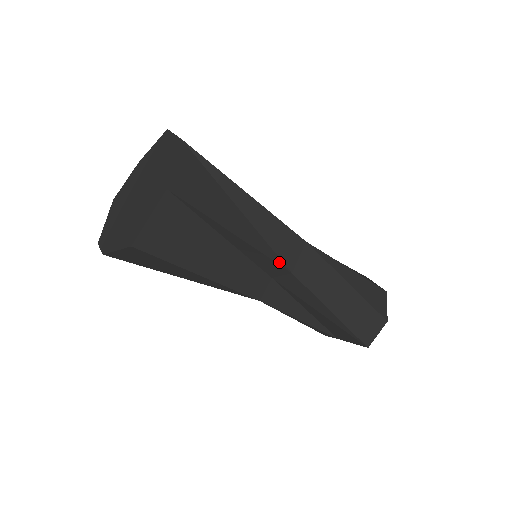
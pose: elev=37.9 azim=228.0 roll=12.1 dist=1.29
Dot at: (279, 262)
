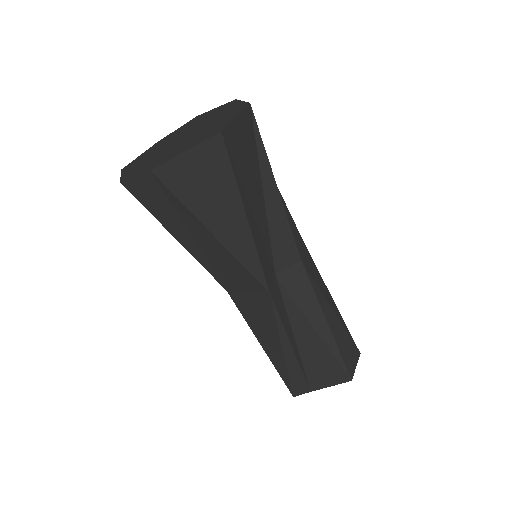
Dot at: (294, 242)
